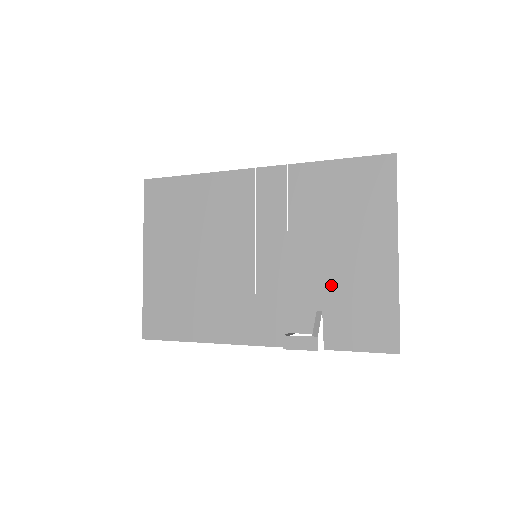
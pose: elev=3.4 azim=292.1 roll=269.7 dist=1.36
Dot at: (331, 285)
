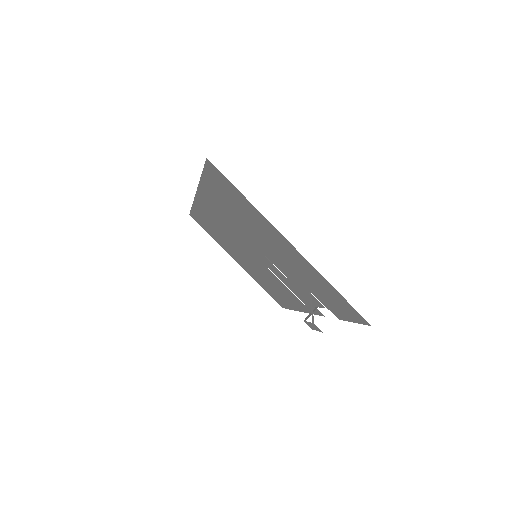
Dot at: (295, 273)
